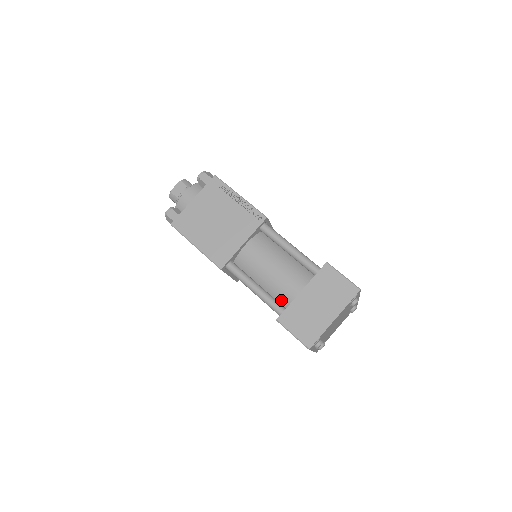
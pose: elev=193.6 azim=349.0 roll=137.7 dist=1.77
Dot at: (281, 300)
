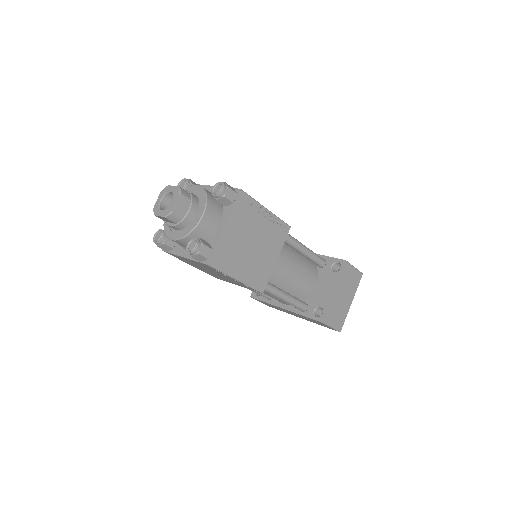
Dot at: (298, 296)
